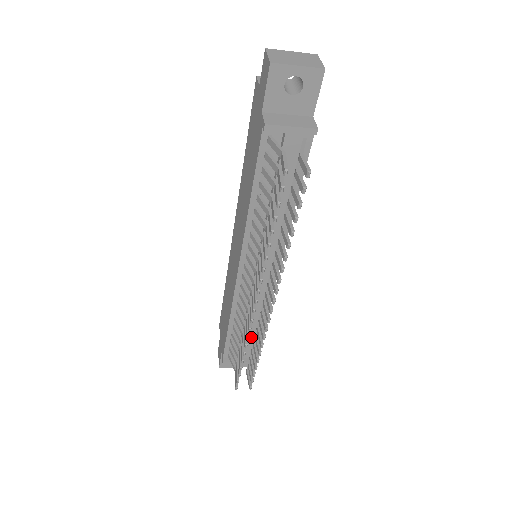
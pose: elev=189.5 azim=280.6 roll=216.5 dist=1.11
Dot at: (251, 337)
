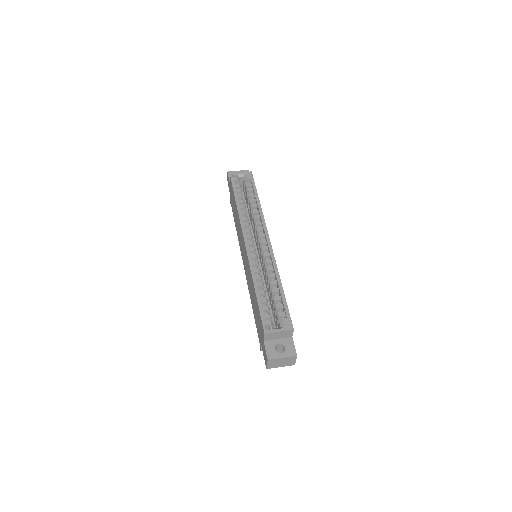
Dot at: occluded
